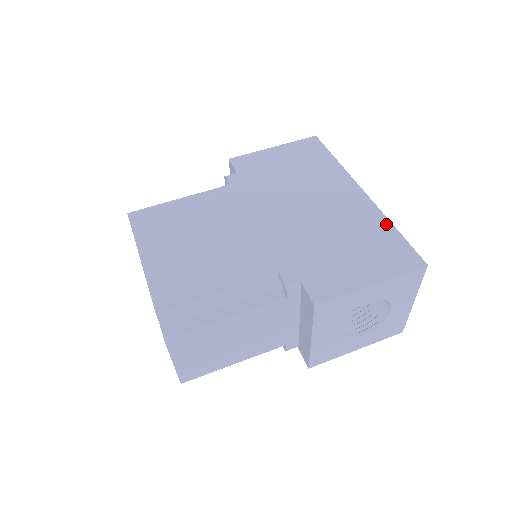
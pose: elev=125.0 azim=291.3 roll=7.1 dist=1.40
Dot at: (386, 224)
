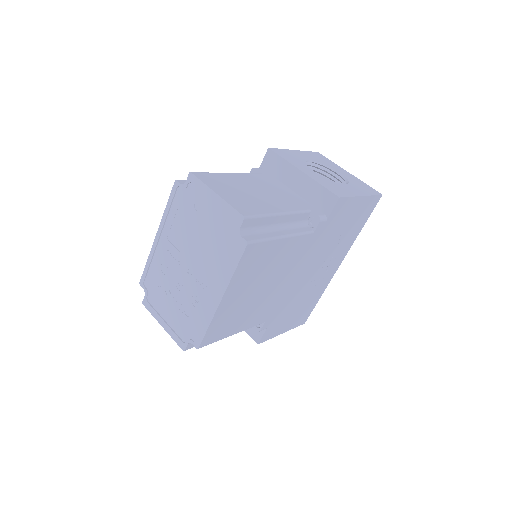
Dot at: occluded
